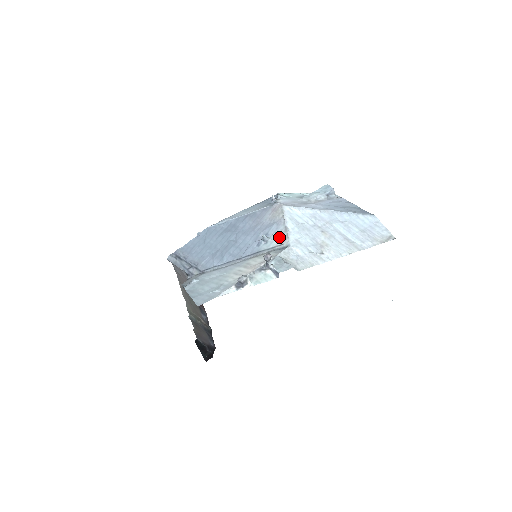
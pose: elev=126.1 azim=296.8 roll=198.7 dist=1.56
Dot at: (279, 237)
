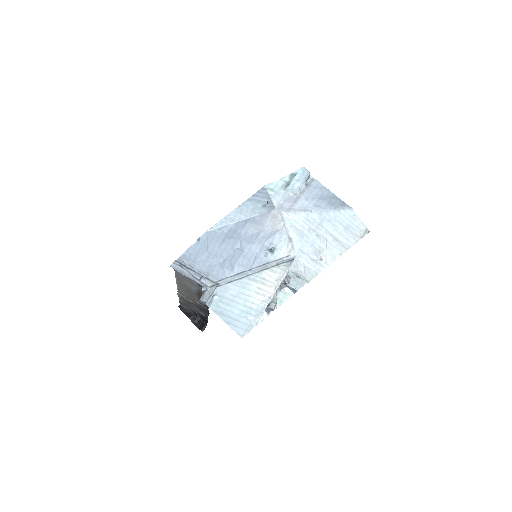
Dot at: (285, 248)
